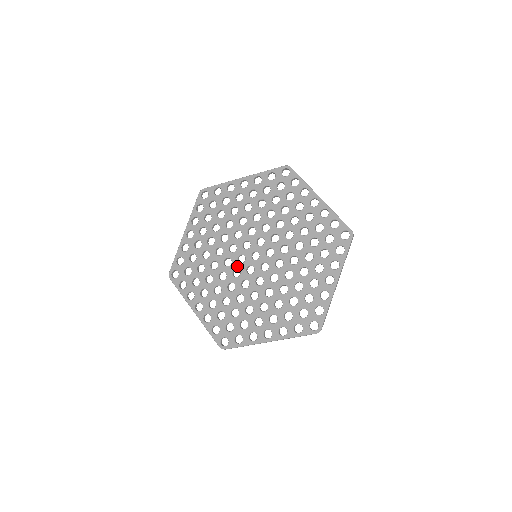
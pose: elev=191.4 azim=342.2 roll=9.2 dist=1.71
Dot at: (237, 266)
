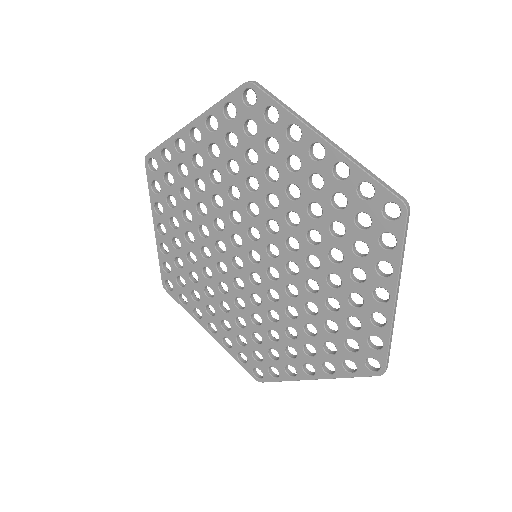
Dot at: (226, 242)
